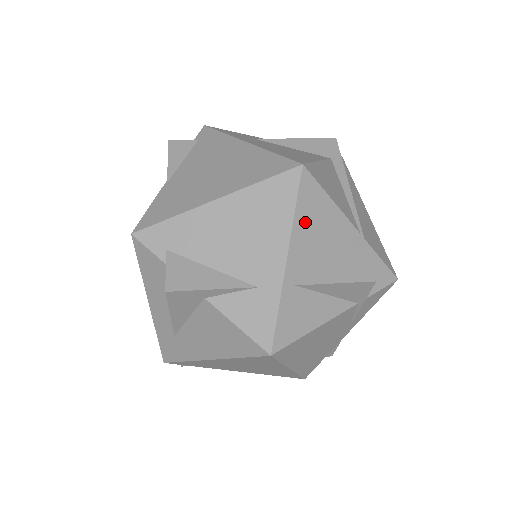
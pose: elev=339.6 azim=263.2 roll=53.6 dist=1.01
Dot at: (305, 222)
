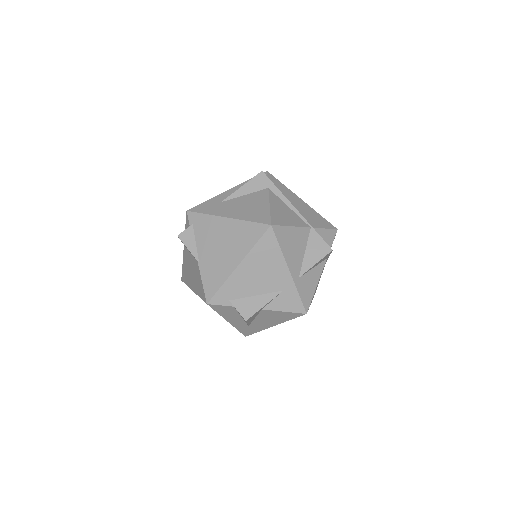
Dot at: (287, 248)
